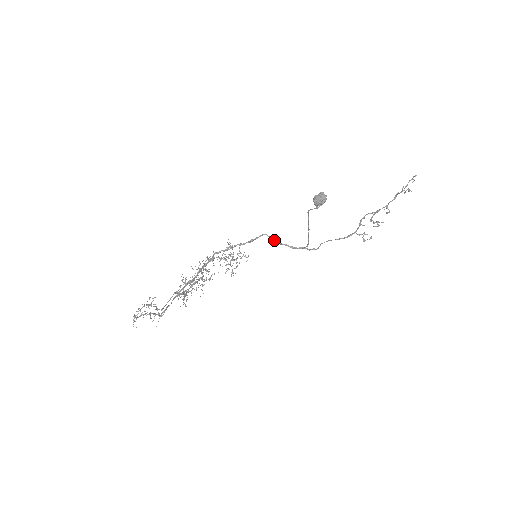
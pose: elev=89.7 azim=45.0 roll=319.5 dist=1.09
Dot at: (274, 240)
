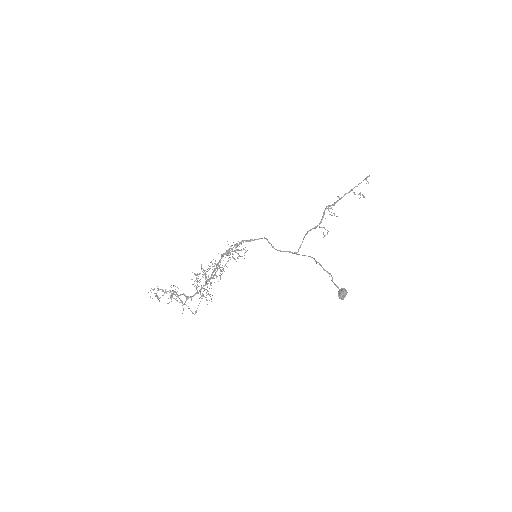
Dot at: occluded
